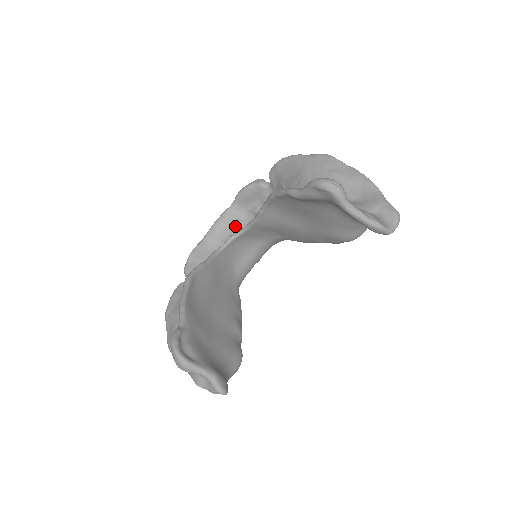
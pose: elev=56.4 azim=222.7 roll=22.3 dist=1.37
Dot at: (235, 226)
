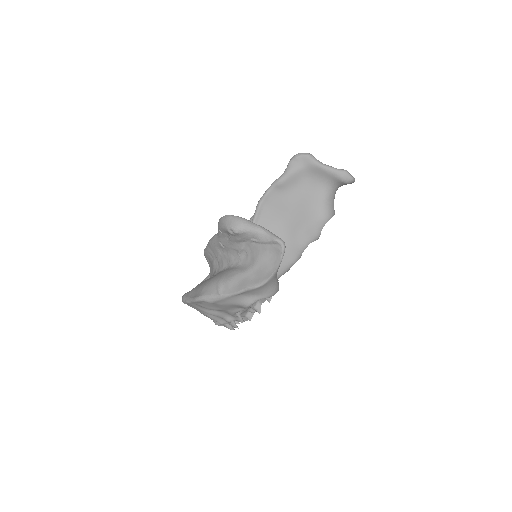
Dot at: occluded
